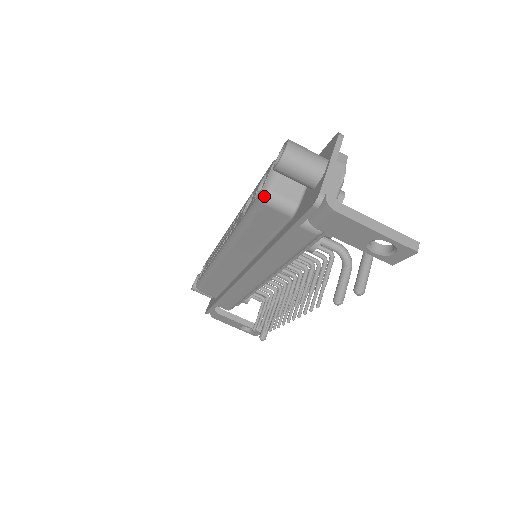
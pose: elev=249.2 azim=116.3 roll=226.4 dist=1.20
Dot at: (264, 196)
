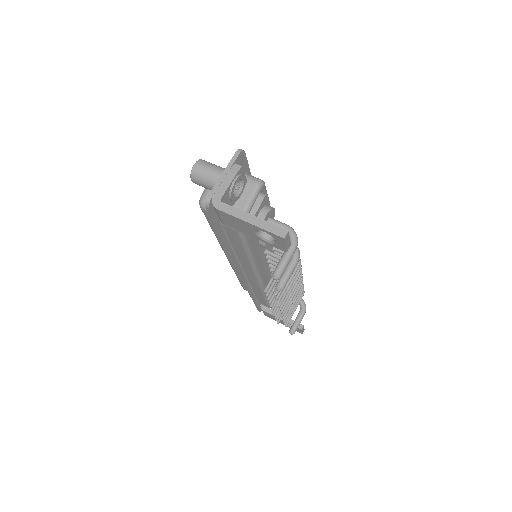
Dot at: (200, 203)
